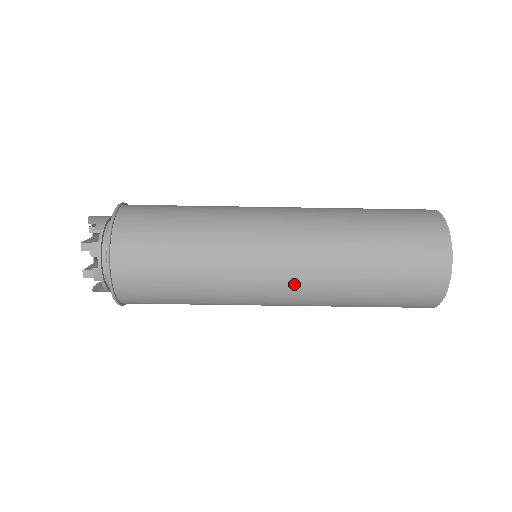
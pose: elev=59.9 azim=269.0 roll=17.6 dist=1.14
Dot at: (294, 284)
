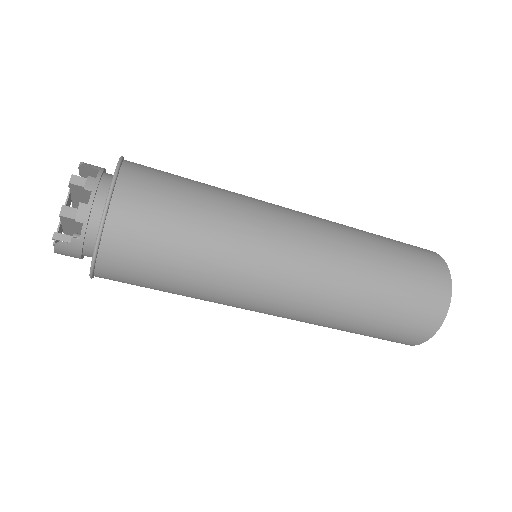
Dot at: (311, 271)
